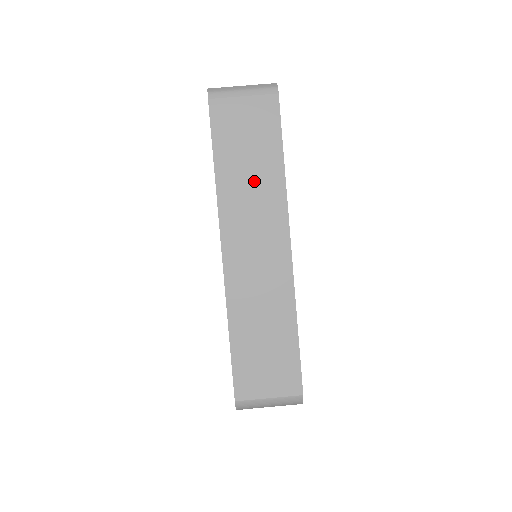
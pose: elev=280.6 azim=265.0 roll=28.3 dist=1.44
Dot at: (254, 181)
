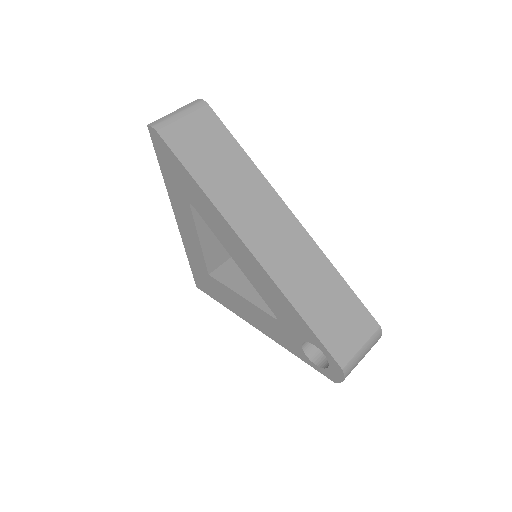
Dot at: (235, 180)
